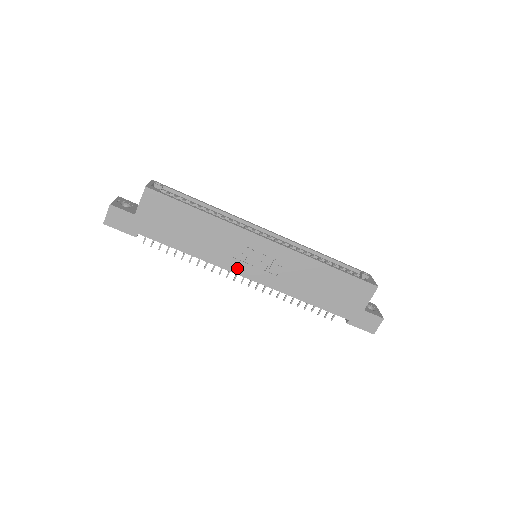
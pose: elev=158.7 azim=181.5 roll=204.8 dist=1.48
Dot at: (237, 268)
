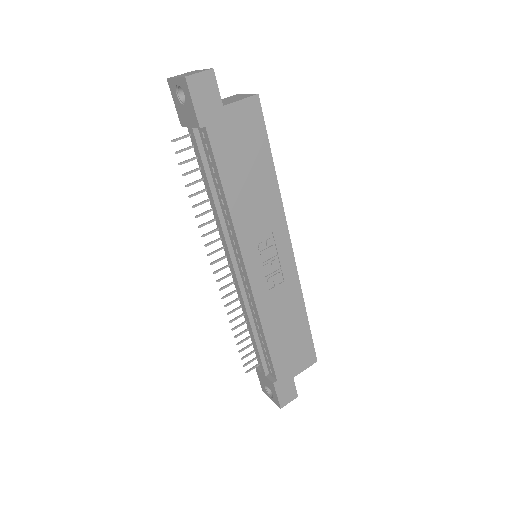
Dot at: (249, 253)
